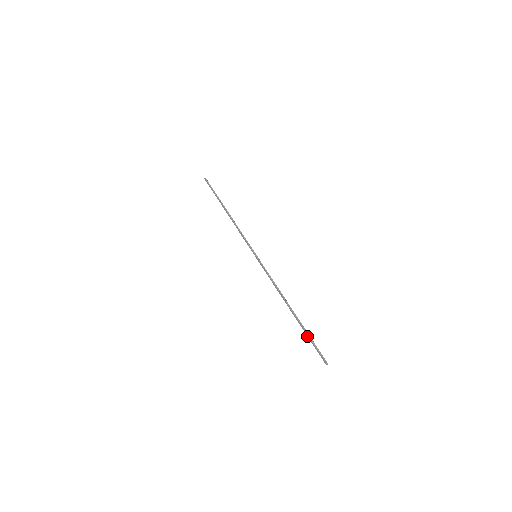
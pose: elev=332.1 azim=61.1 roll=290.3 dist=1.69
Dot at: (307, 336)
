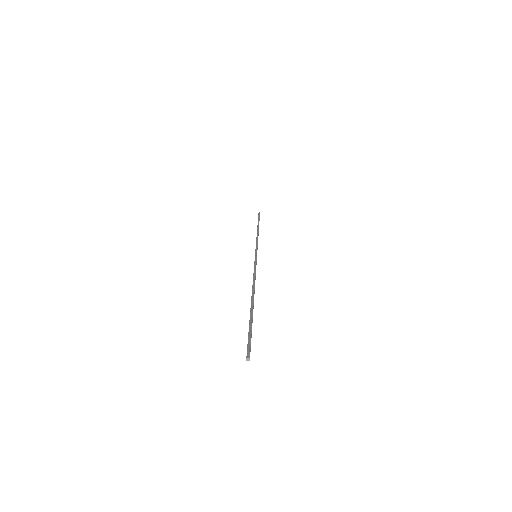
Dot at: (249, 325)
